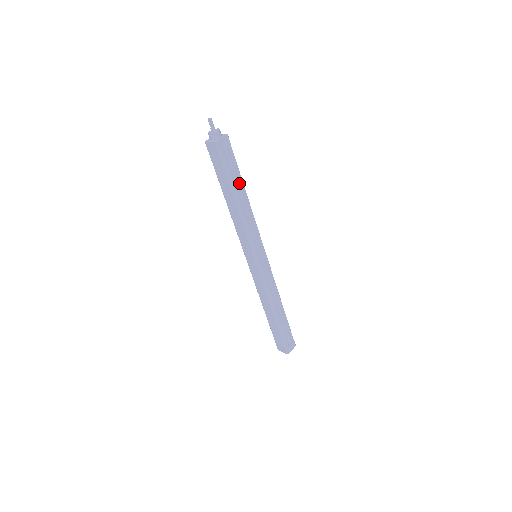
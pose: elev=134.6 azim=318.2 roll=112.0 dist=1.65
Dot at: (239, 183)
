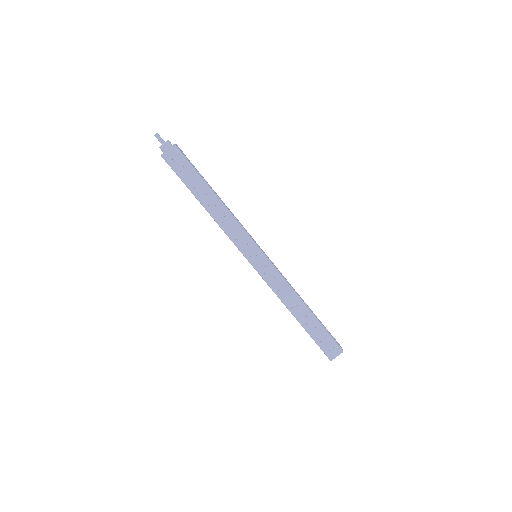
Dot at: occluded
